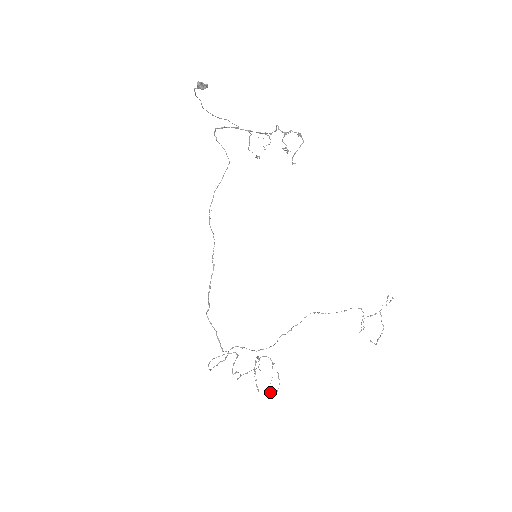
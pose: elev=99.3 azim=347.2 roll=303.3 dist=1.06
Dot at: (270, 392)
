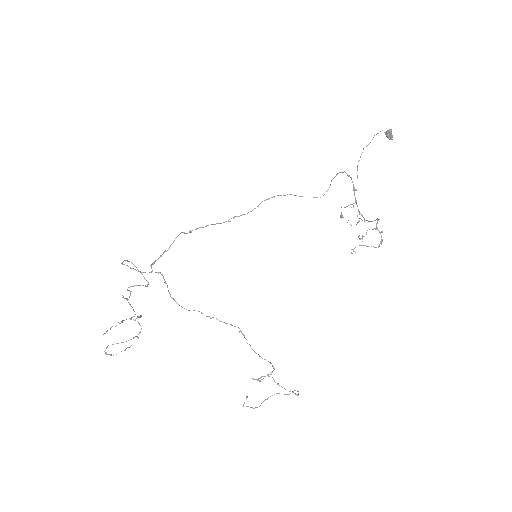
Dot at: occluded
